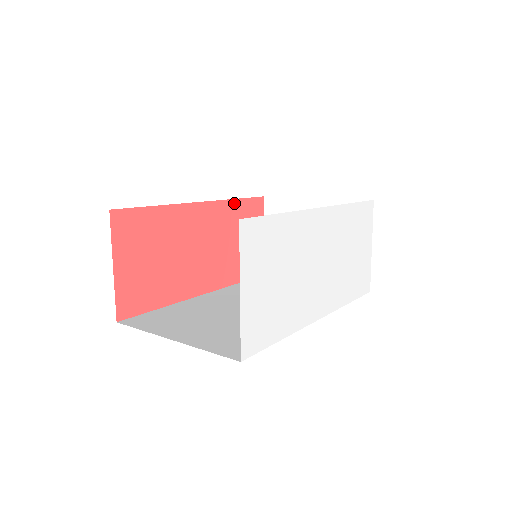
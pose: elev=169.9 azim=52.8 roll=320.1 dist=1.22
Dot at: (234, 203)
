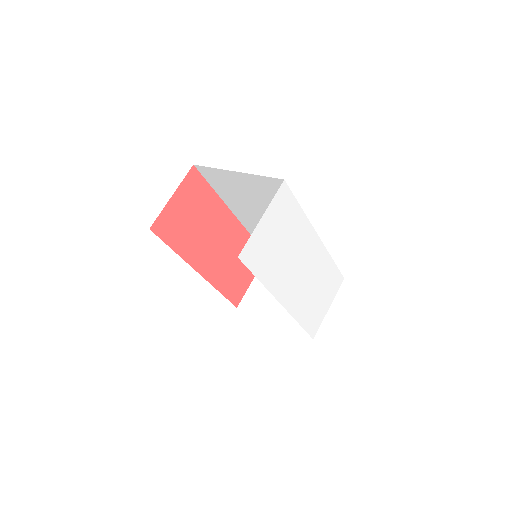
Dot at: occluded
